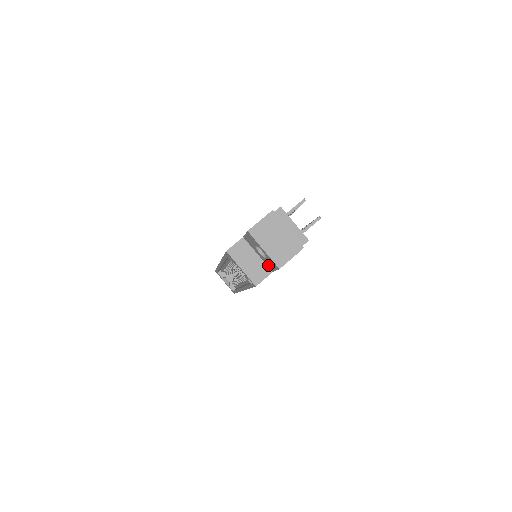
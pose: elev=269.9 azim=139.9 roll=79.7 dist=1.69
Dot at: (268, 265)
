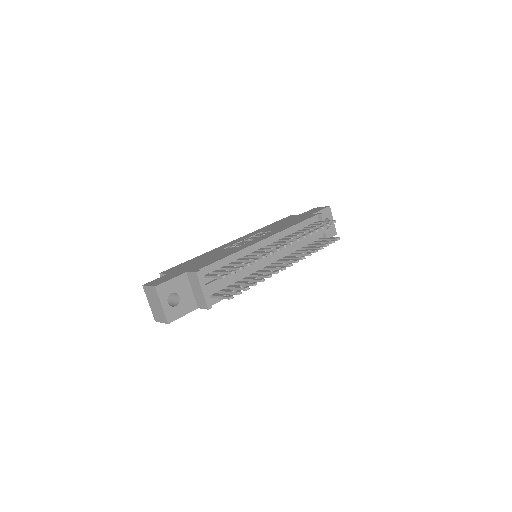
Dot at: occluded
